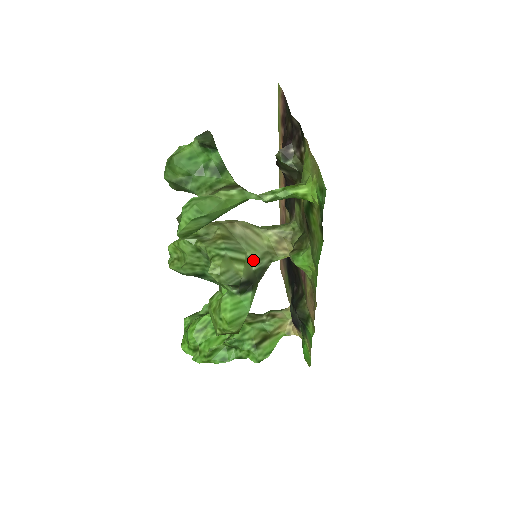
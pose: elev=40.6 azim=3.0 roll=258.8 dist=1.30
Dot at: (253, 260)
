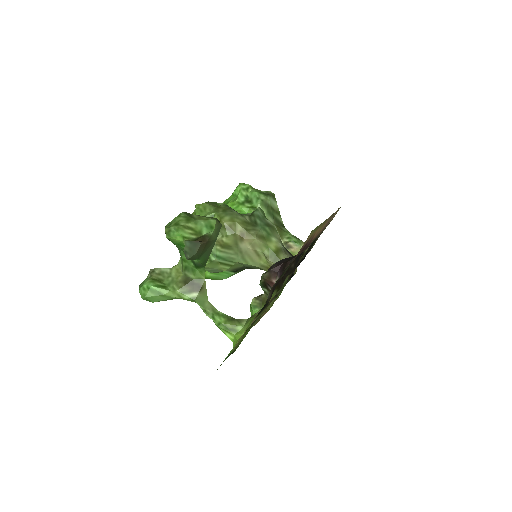
Dot at: (244, 264)
